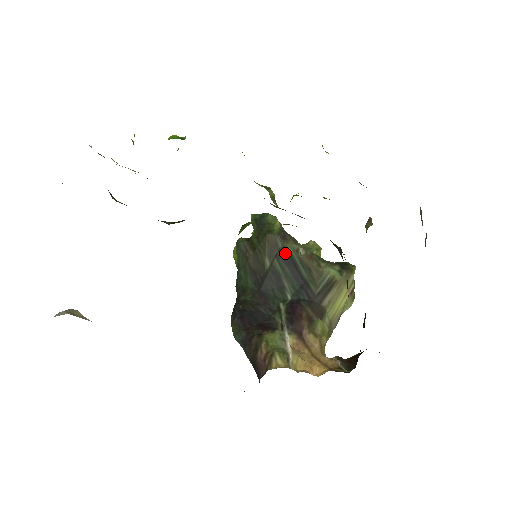
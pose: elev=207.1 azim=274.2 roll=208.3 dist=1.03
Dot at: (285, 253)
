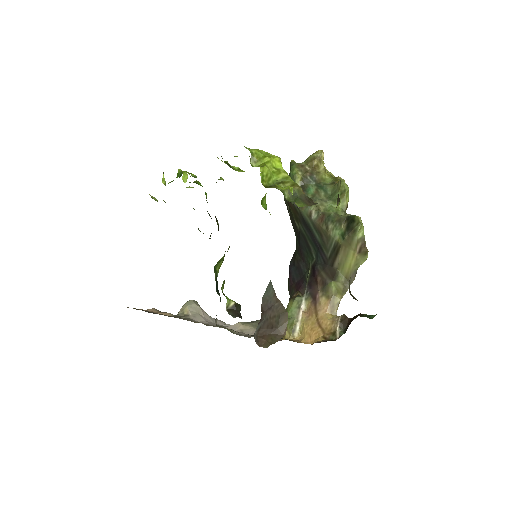
Dot at: (302, 218)
